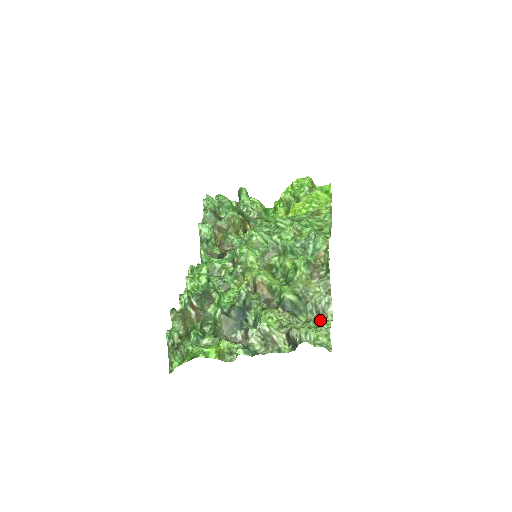
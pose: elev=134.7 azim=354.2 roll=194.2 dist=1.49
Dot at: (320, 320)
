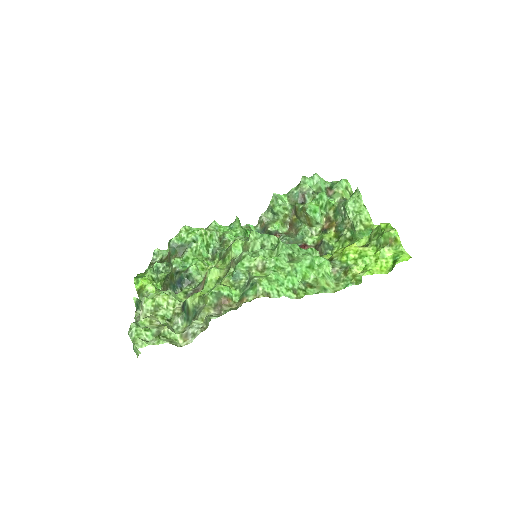
Dot at: (174, 337)
